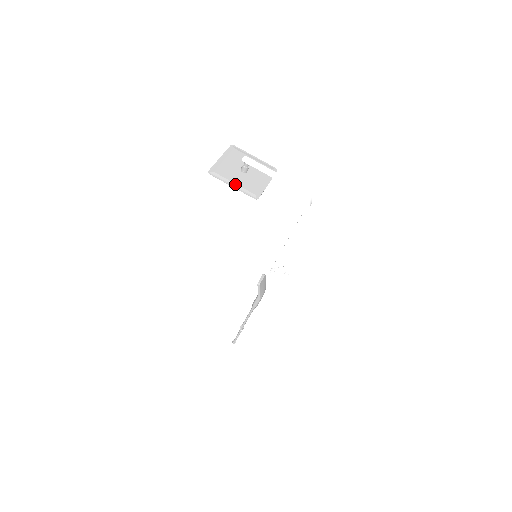
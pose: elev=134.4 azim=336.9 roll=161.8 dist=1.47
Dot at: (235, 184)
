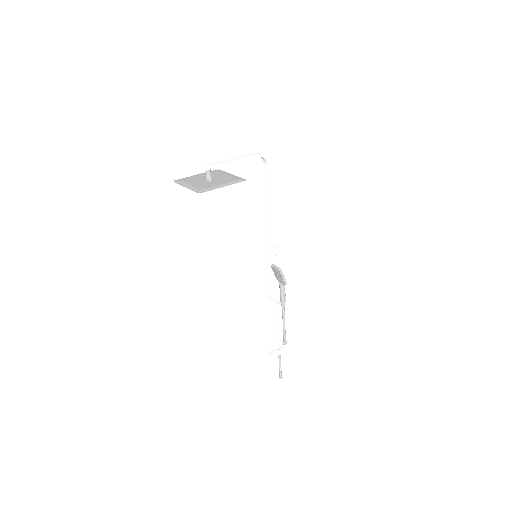
Dot at: (222, 185)
